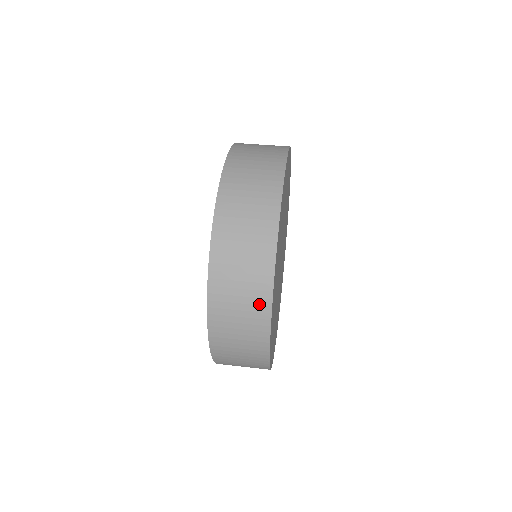
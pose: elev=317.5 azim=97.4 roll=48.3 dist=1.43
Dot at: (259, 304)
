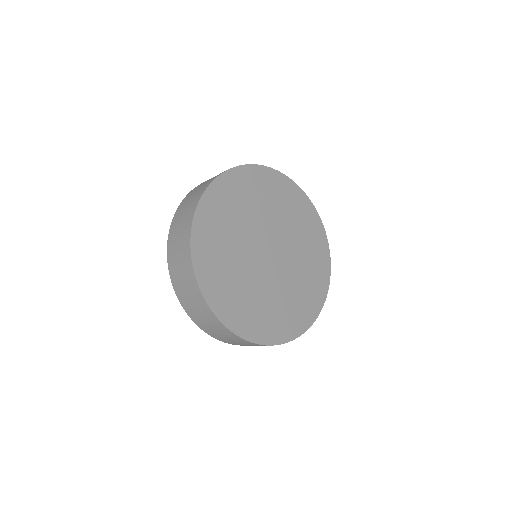
Dot at: (196, 294)
